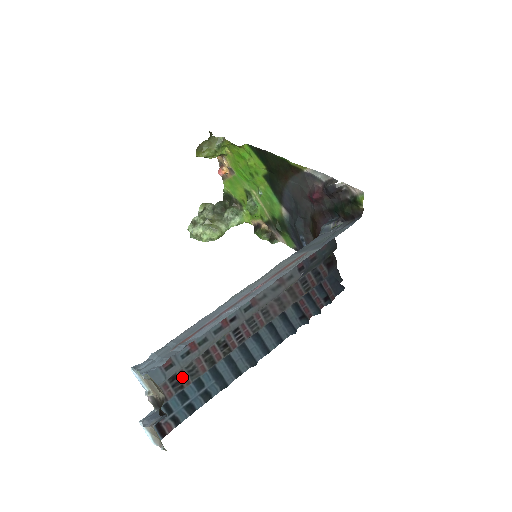
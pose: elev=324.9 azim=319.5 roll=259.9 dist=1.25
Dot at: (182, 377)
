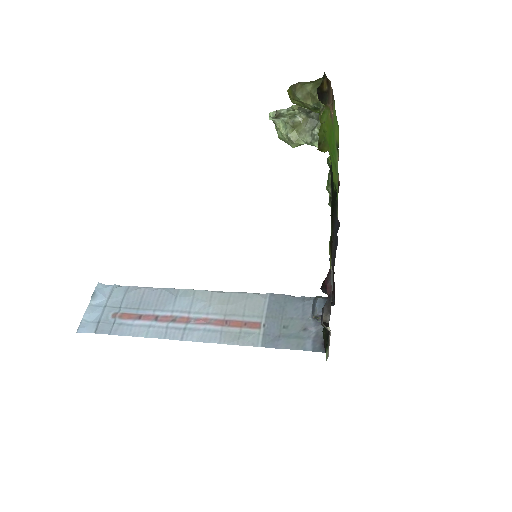
Dot at: occluded
